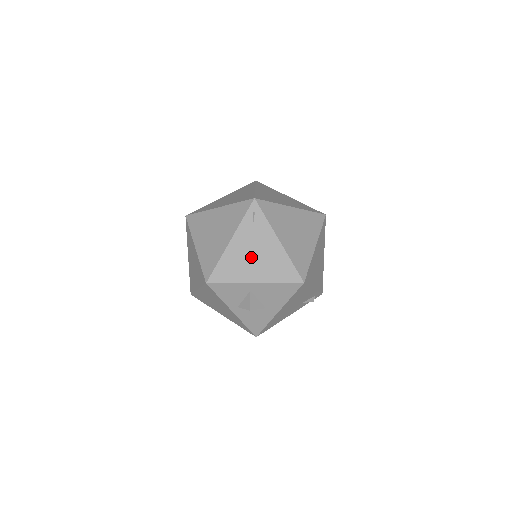
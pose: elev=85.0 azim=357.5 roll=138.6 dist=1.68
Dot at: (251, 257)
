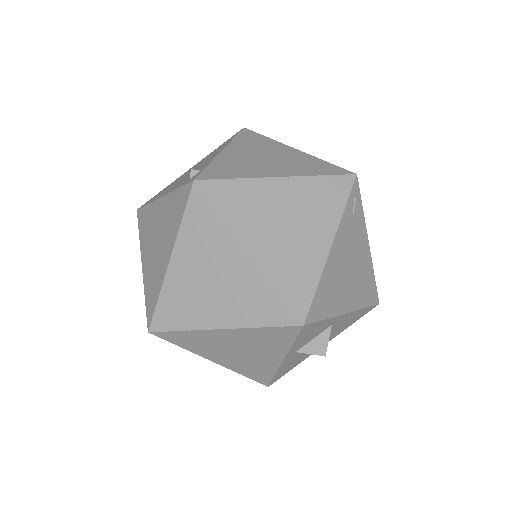
Dot at: (347, 272)
